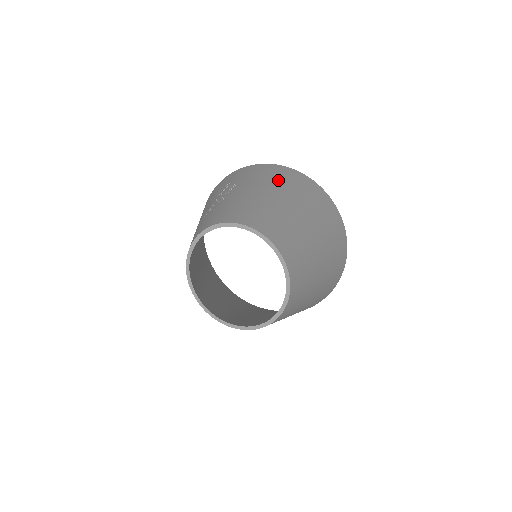
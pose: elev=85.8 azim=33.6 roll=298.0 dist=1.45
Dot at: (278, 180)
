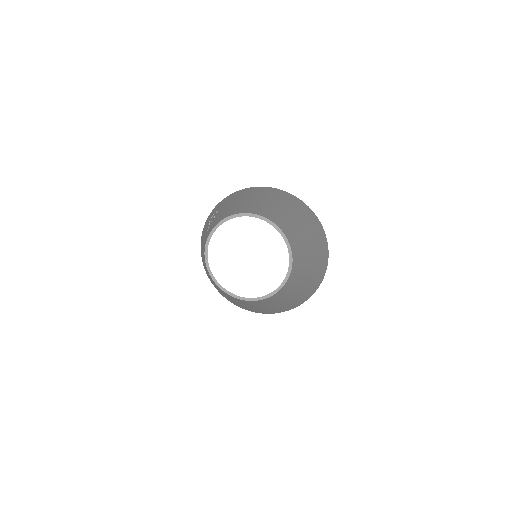
Dot at: (249, 193)
